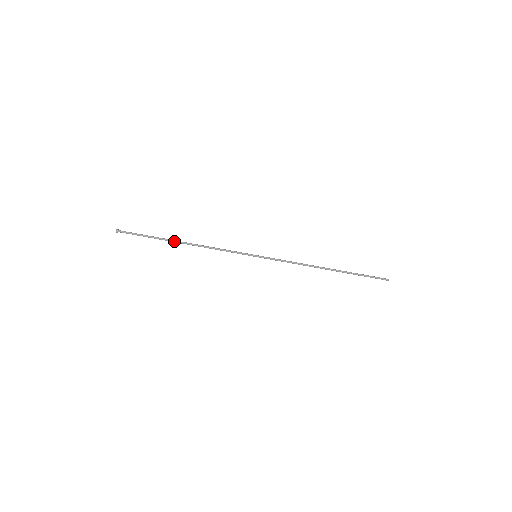
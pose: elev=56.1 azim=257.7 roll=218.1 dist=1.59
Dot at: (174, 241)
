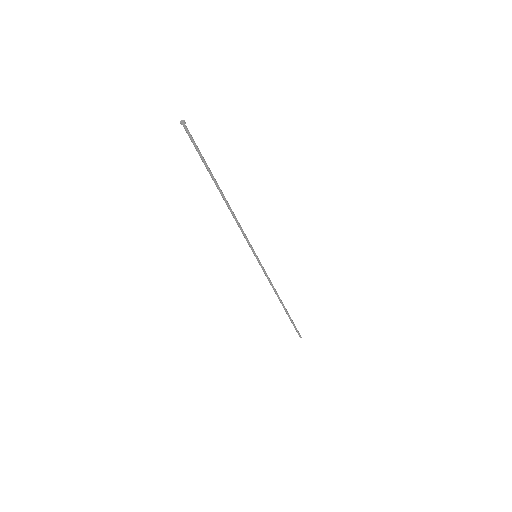
Dot at: (218, 186)
